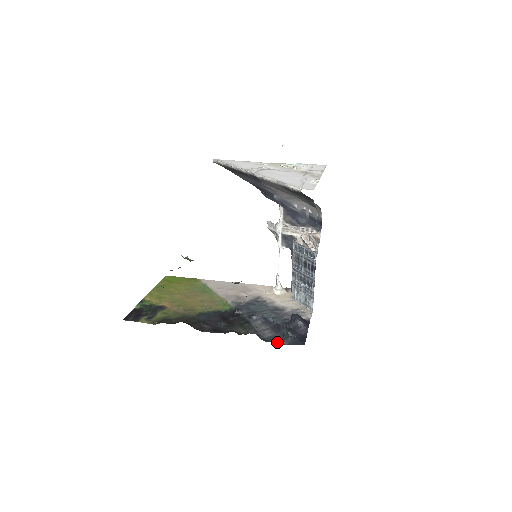
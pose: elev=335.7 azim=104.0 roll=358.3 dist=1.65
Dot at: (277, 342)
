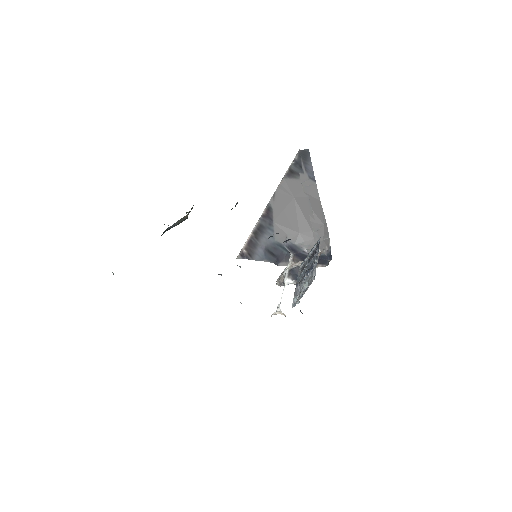
Dot at: occluded
